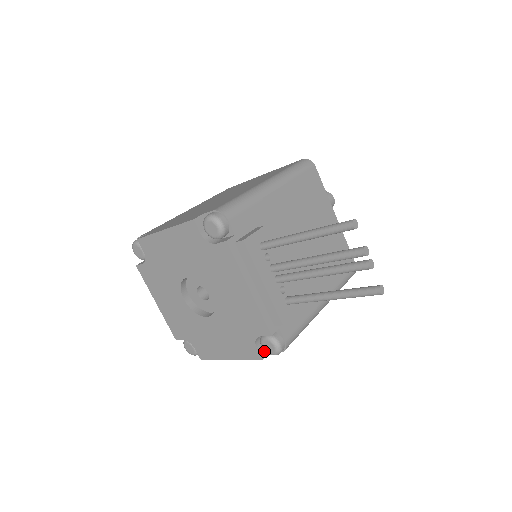
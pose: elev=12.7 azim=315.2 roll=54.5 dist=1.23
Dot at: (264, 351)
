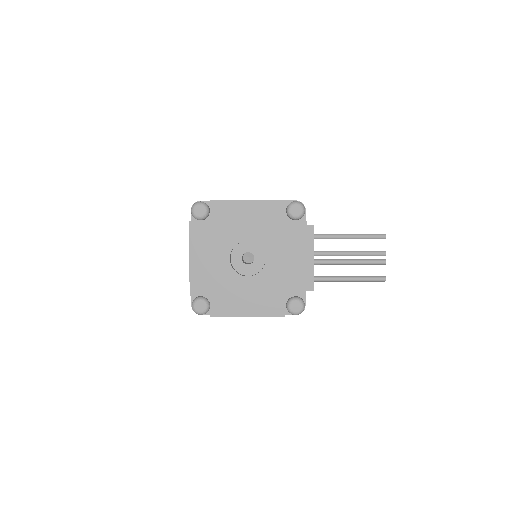
Dot at: (285, 312)
